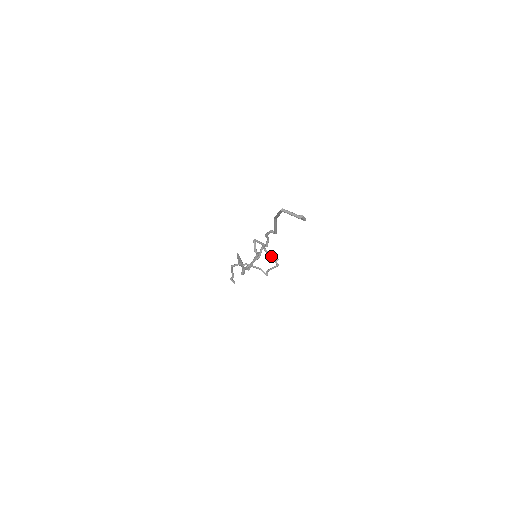
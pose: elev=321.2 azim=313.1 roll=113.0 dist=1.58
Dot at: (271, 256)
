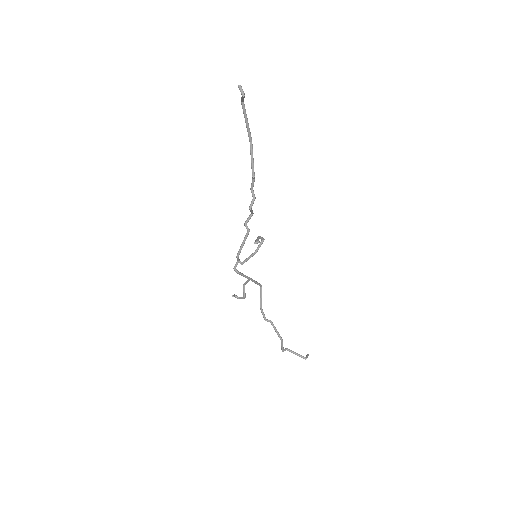
Dot at: (257, 239)
